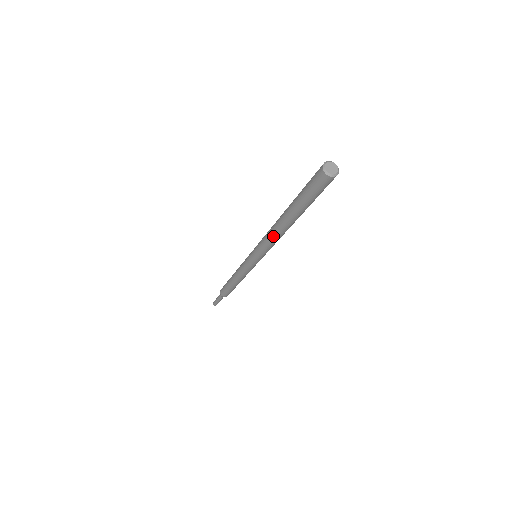
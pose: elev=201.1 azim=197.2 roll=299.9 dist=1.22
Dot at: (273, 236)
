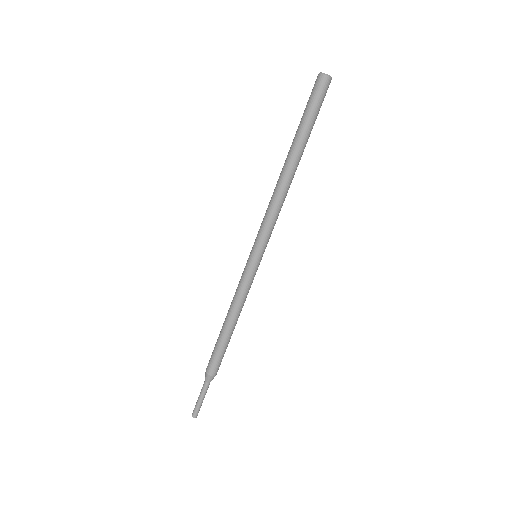
Dot at: (274, 193)
